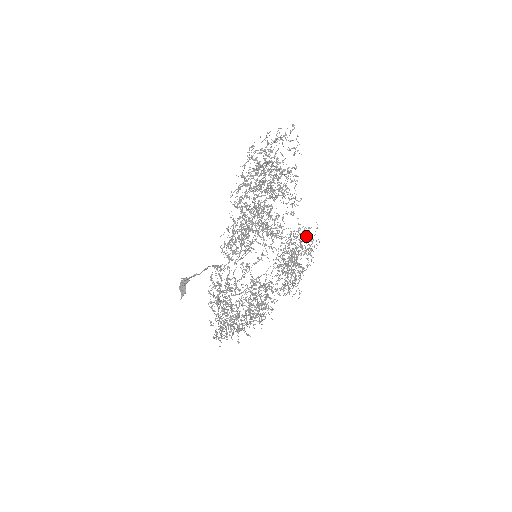
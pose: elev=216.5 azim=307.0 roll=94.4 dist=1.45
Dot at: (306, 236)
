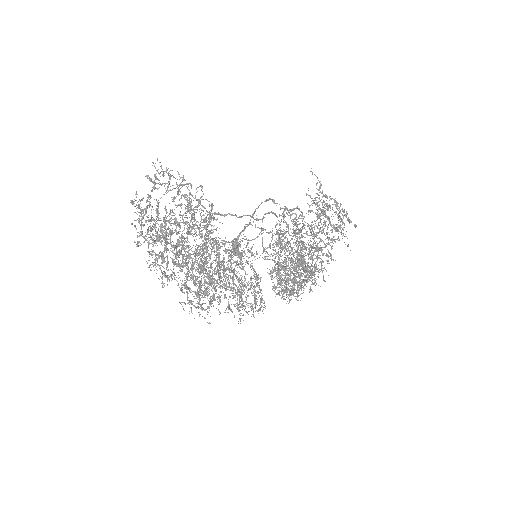
Dot at: (284, 247)
